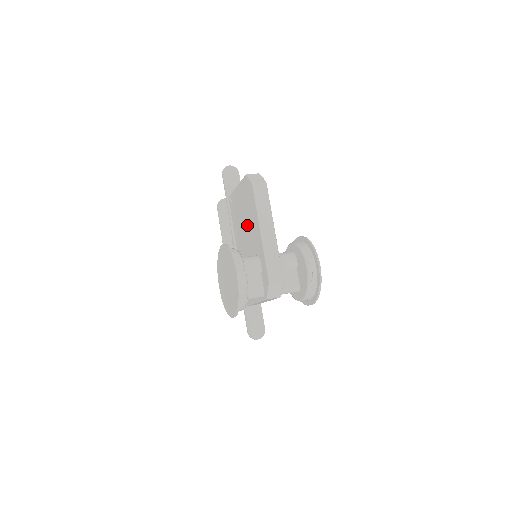
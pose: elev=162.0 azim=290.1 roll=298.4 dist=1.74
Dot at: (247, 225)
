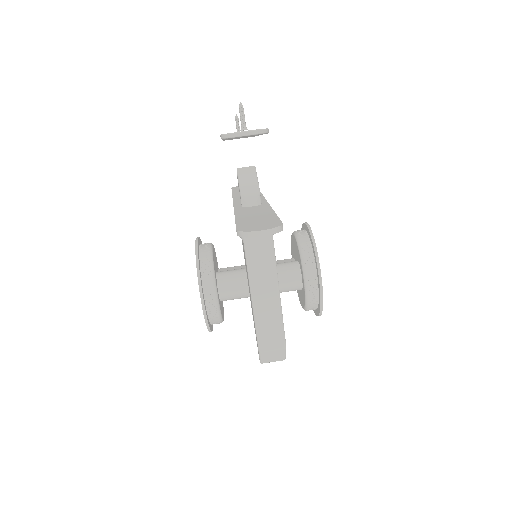
Dot at: occluded
